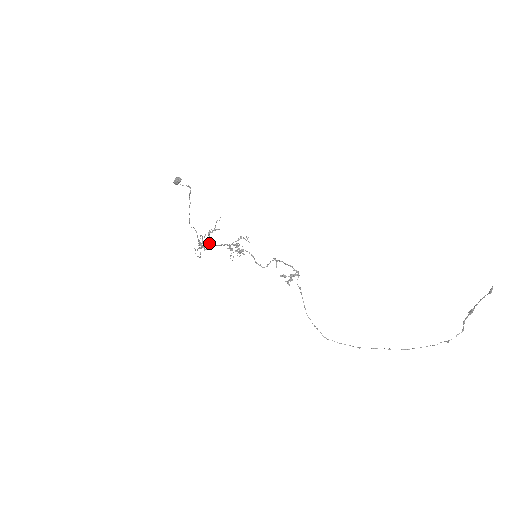
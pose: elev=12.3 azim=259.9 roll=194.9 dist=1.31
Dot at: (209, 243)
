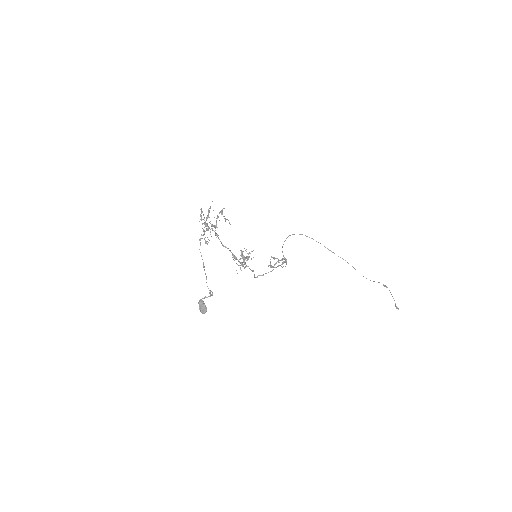
Dot at: occluded
